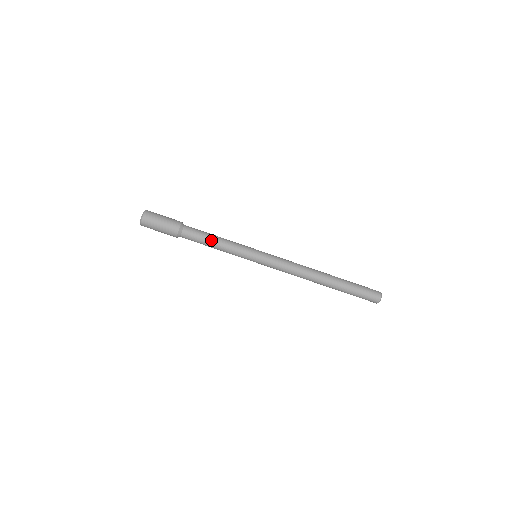
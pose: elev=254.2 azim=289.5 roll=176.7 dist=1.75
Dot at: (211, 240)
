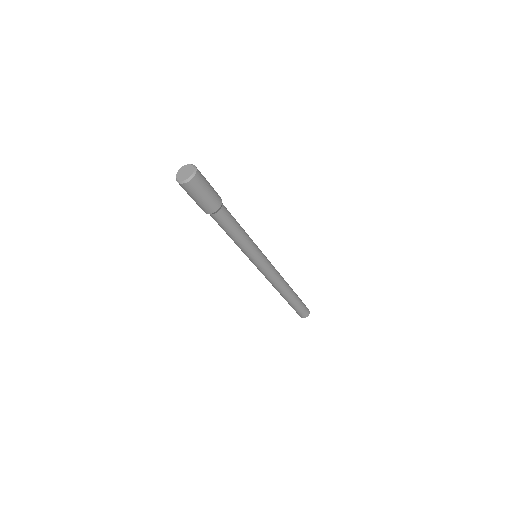
Dot at: (236, 232)
